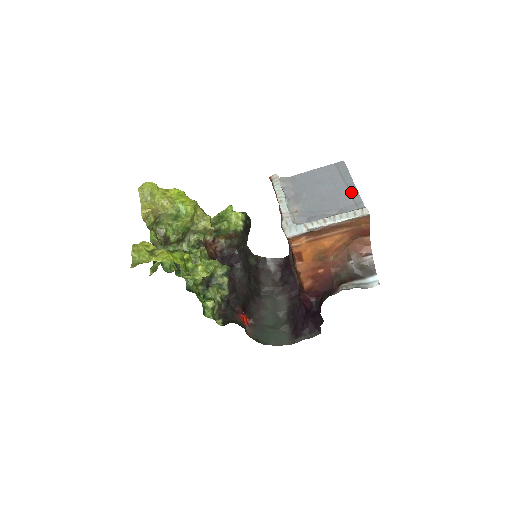
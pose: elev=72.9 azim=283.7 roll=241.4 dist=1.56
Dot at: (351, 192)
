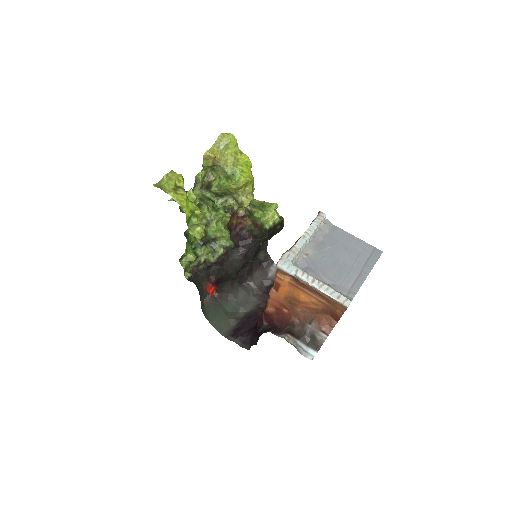
Dot at: (358, 279)
